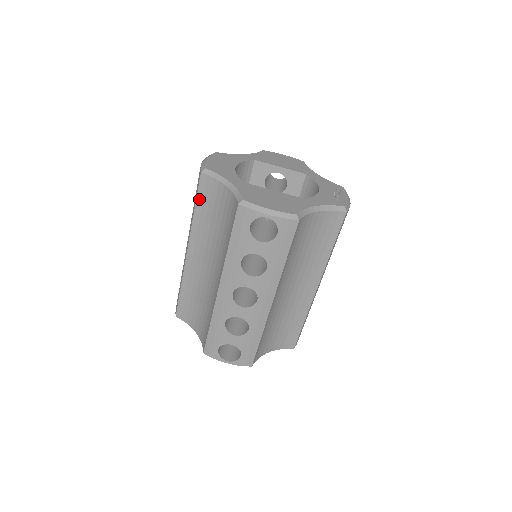
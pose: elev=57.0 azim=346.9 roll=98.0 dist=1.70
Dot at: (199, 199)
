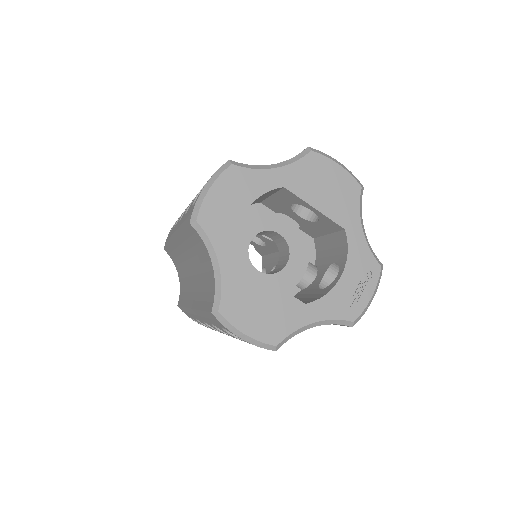
Dot at: (187, 232)
